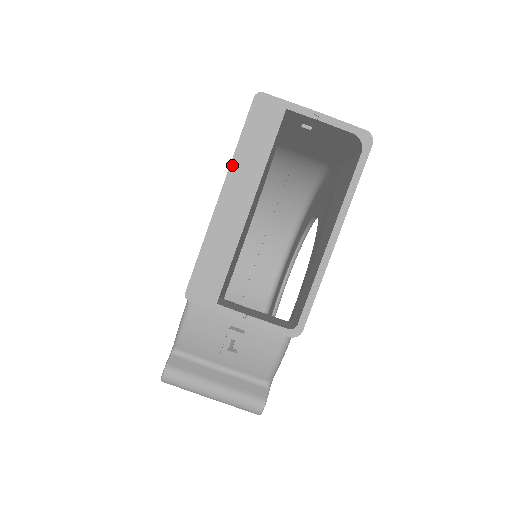
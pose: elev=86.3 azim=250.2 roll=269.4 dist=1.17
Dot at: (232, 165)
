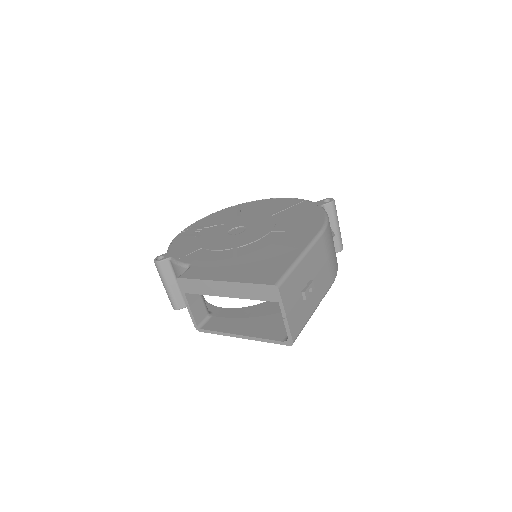
Dot at: (239, 283)
